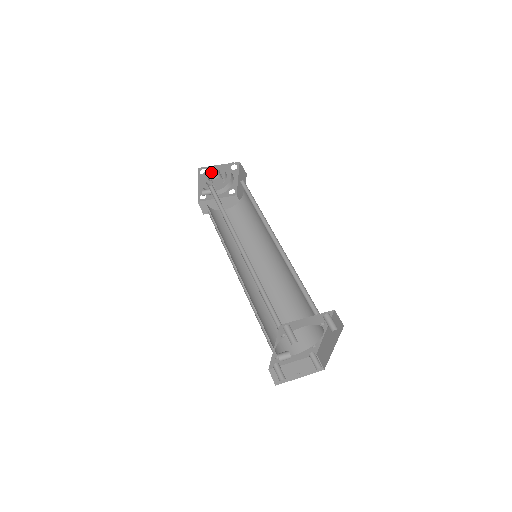
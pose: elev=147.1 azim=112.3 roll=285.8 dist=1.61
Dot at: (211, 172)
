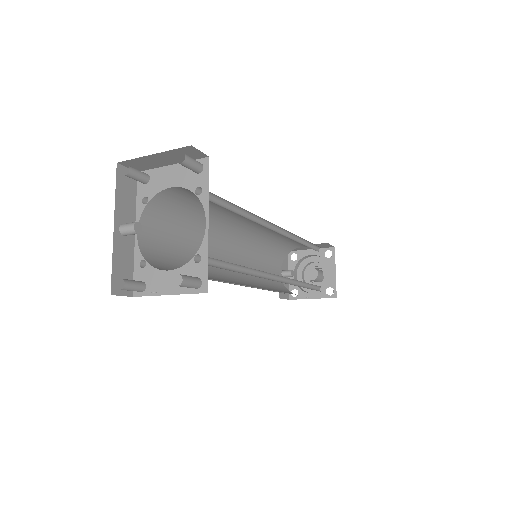
Dot at: occluded
